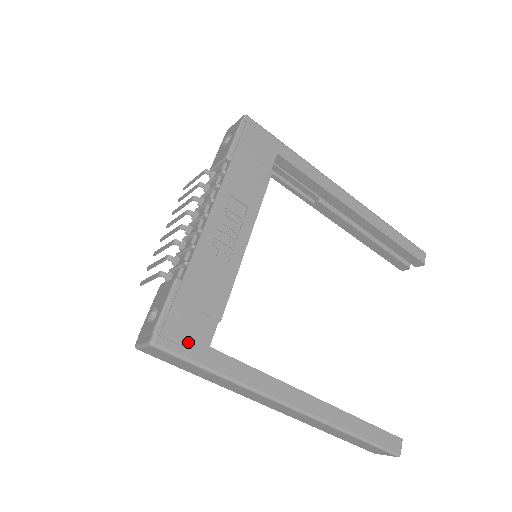
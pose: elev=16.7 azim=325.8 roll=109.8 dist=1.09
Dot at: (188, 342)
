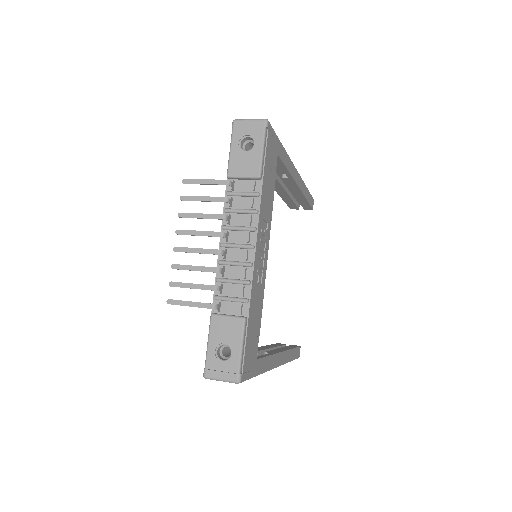
Dot at: (251, 365)
